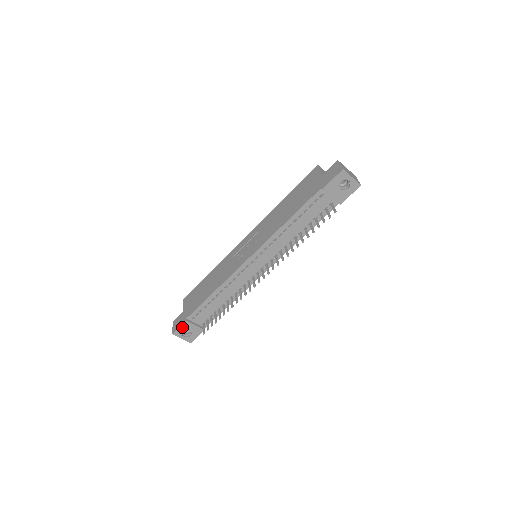
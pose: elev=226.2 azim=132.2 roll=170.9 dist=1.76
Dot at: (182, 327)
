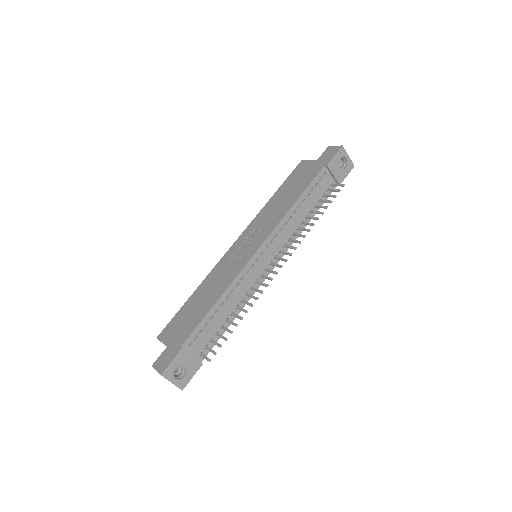
Dot at: (175, 361)
